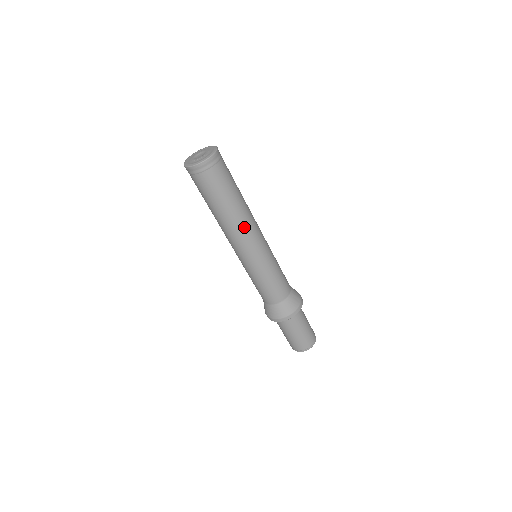
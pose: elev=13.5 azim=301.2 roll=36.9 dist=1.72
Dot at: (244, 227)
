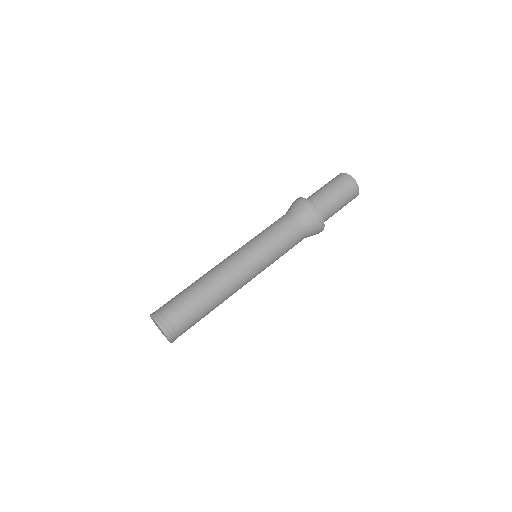
Dot at: occluded
